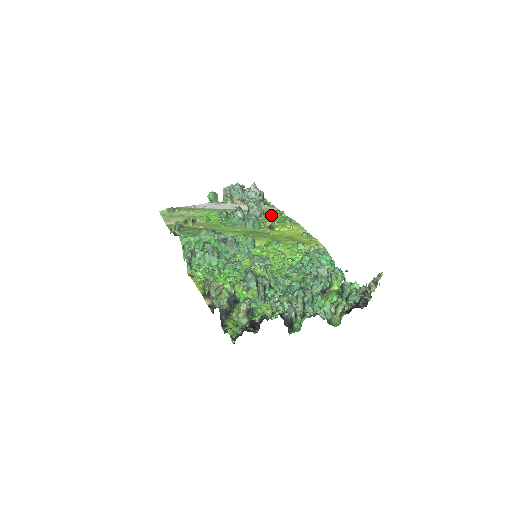
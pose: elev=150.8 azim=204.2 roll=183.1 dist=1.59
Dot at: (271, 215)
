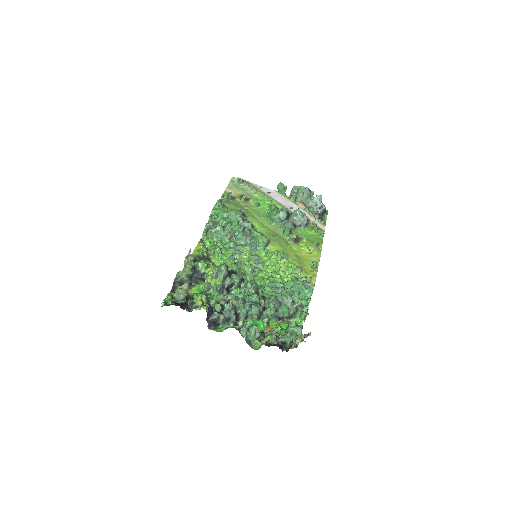
Dot at: (312, 230)
